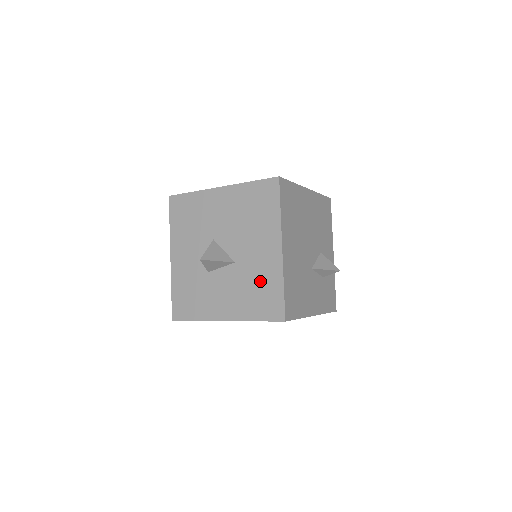
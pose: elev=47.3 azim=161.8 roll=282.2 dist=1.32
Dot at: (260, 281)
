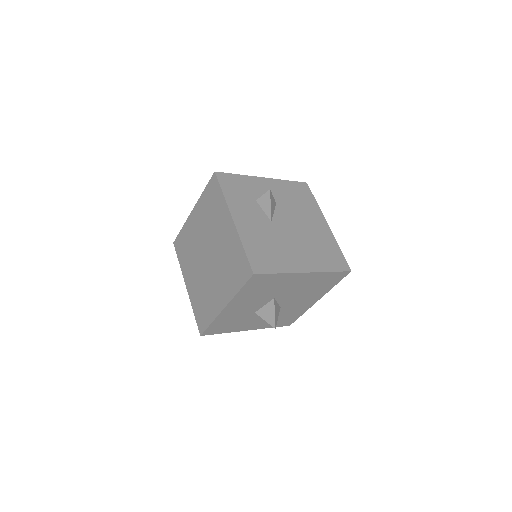
Dot at: (290, 314)
